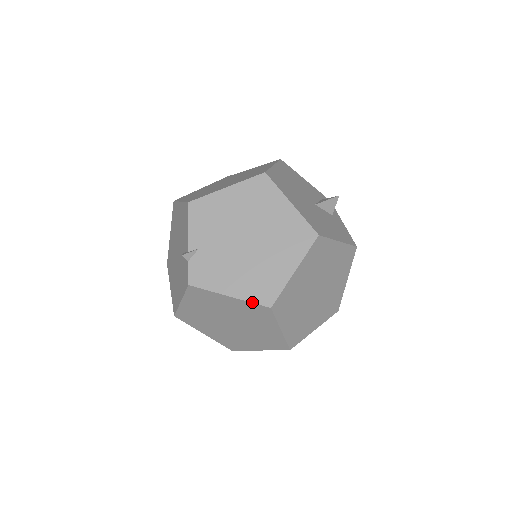
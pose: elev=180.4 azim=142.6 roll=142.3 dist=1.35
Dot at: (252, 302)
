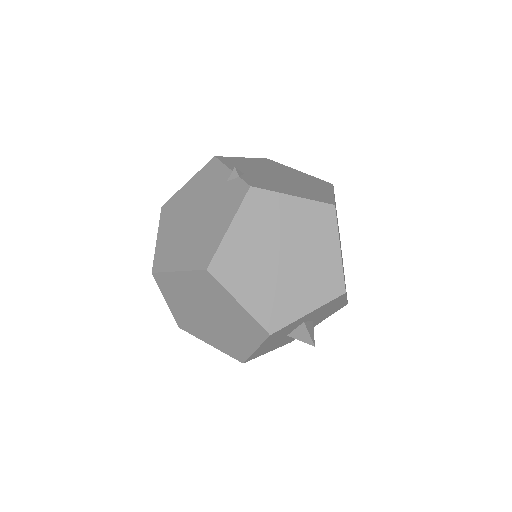
Dot at: (317, 201)
